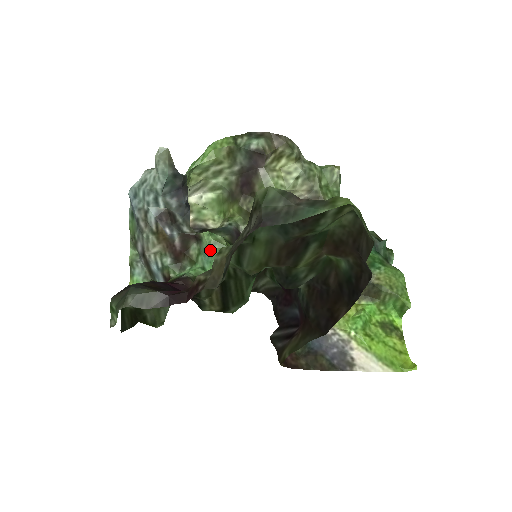
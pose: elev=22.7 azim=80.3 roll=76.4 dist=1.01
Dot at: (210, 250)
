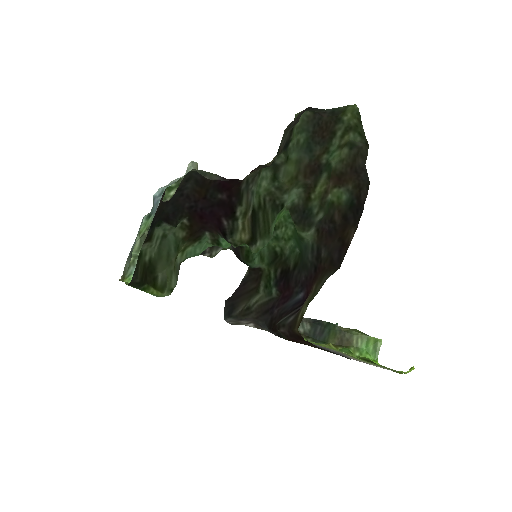
Dot at: occluded
